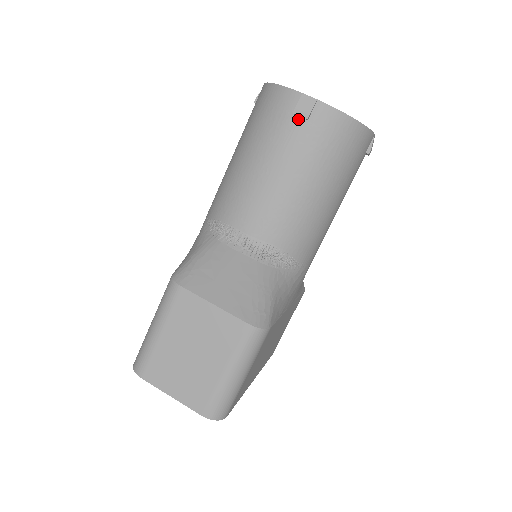
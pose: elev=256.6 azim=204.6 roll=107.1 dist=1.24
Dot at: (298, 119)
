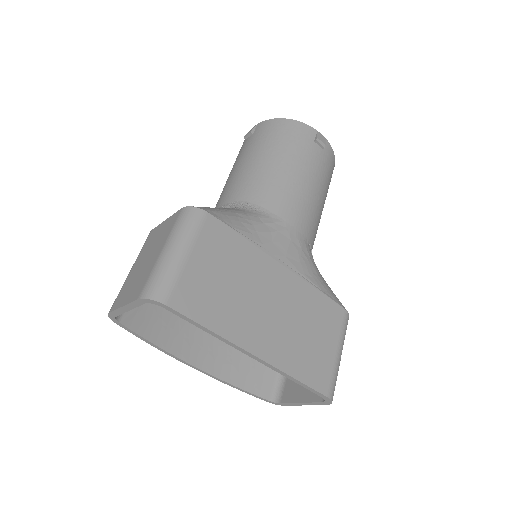
Dot at: (248, 139)
